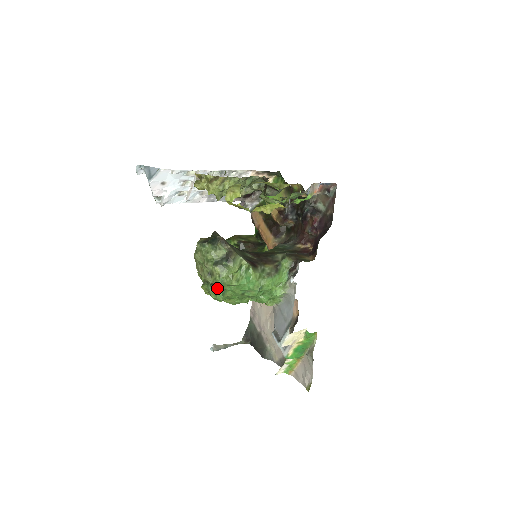
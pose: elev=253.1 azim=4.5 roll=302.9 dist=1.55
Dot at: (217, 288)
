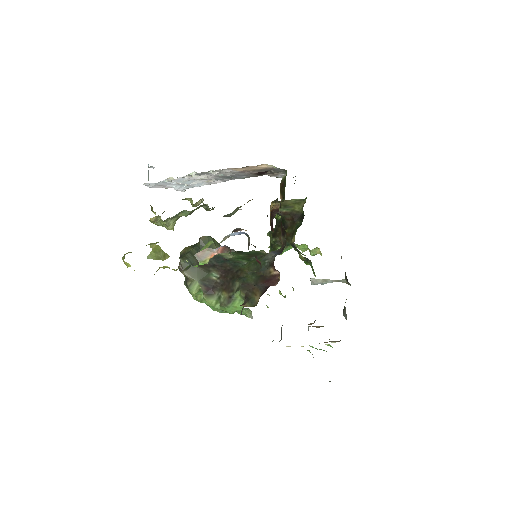
Dot at: occluded
